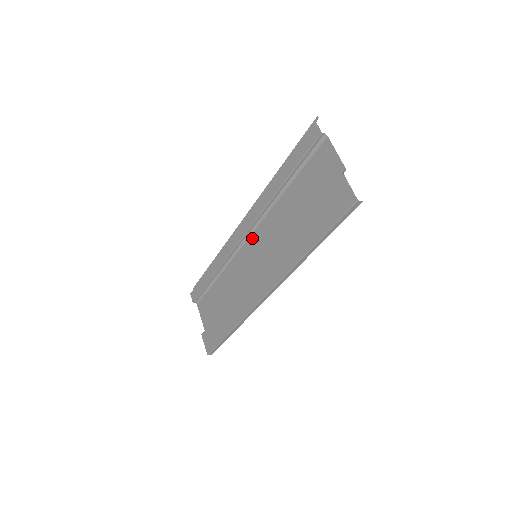
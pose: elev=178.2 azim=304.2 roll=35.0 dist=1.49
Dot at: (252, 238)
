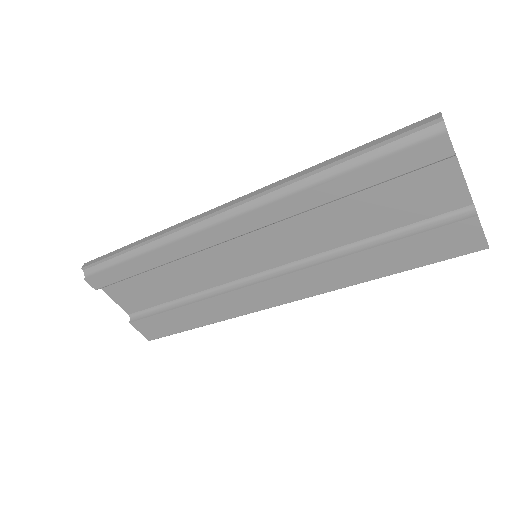
Dot at: (251, 238)
